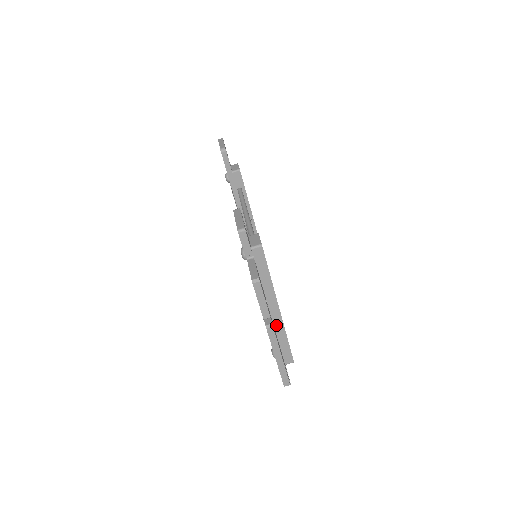
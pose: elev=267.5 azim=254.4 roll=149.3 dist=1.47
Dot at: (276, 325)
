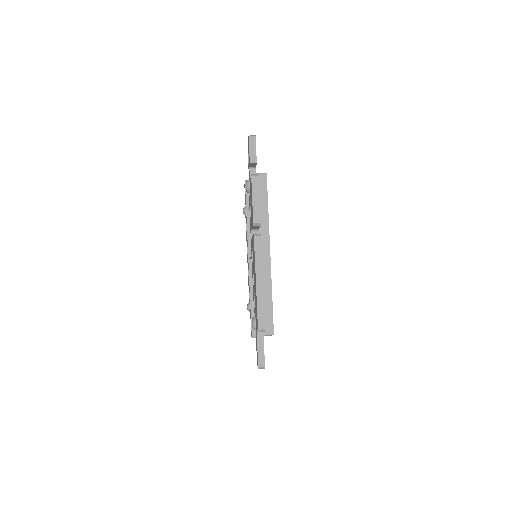
Dot at: (263, 273)
